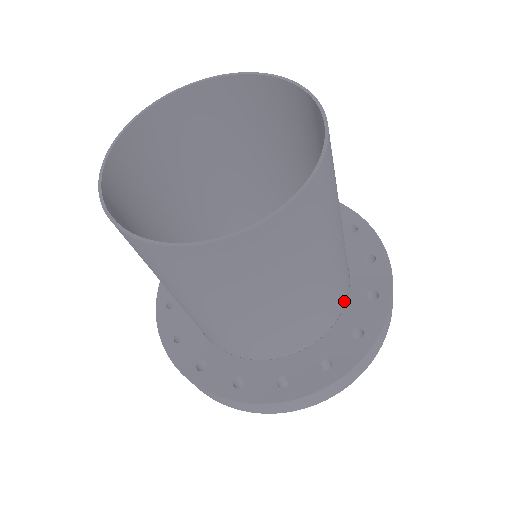
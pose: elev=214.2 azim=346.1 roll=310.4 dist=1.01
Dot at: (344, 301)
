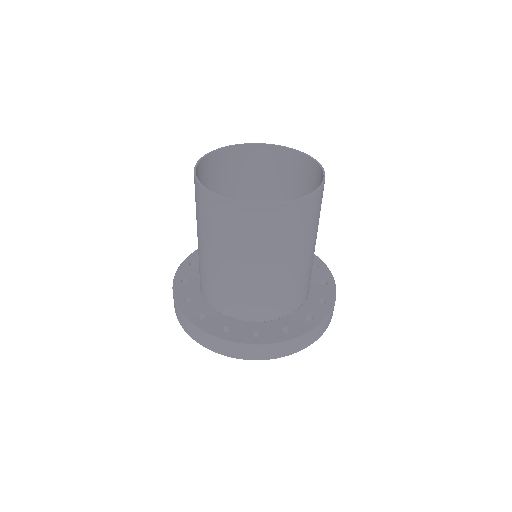
Dot at: (290, 311)
